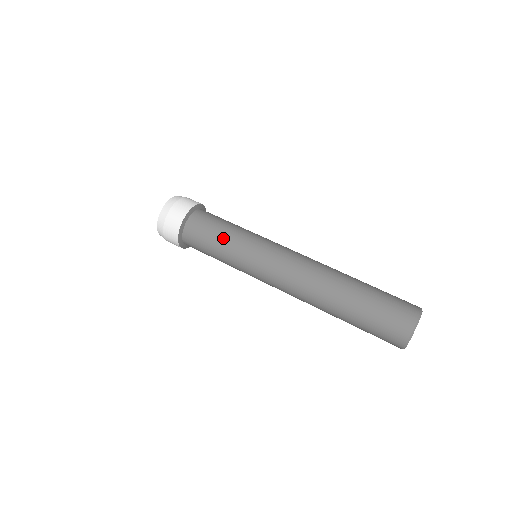
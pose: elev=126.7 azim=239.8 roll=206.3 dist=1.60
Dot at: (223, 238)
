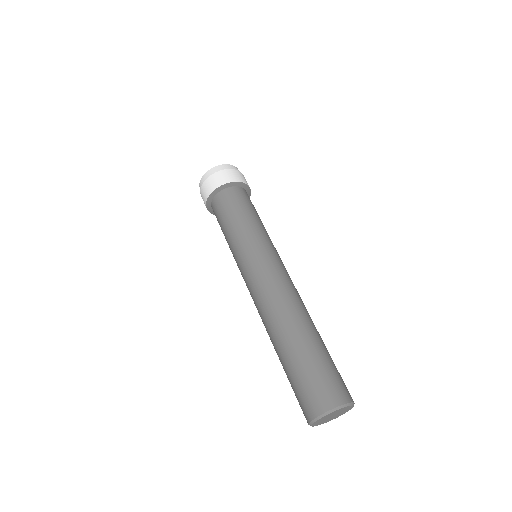
Dot at: (236, 222)
